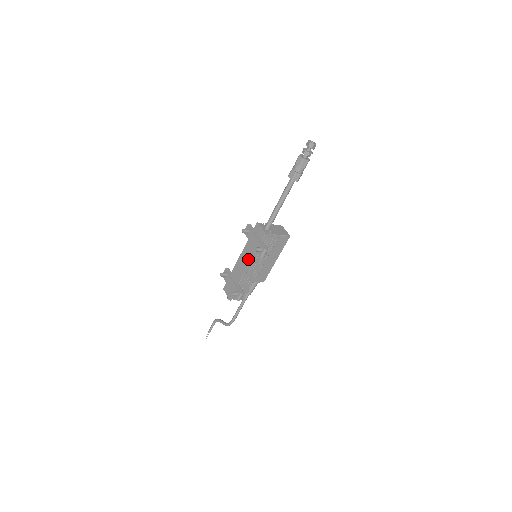
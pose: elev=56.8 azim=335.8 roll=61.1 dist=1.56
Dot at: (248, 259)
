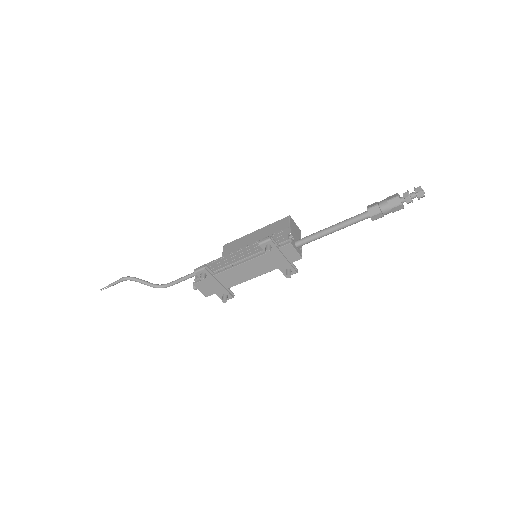
Dot at: (259, 272)
